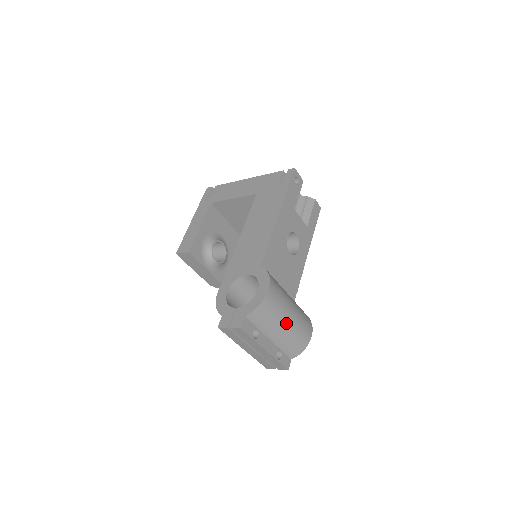
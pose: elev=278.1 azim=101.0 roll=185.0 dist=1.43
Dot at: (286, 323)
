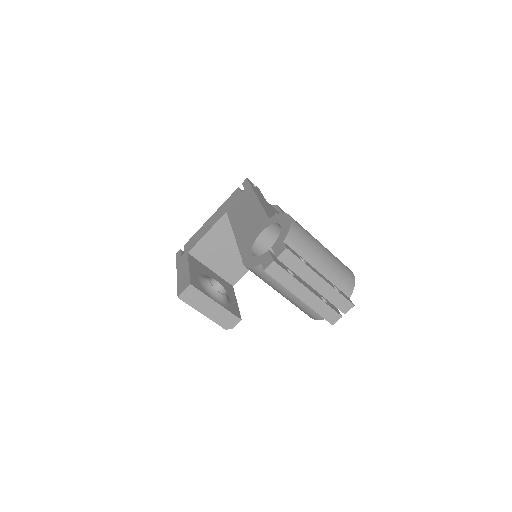
Dot at: (323, 251)
